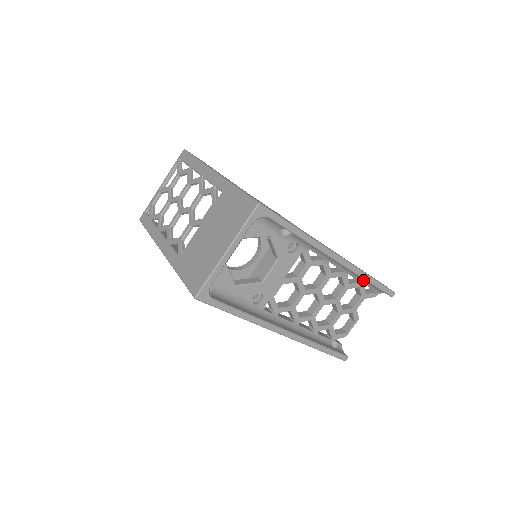
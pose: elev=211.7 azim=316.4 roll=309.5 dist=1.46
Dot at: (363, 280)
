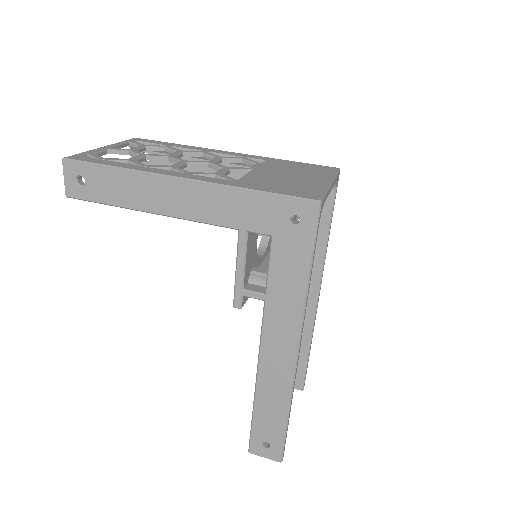
Dot at: occluded
